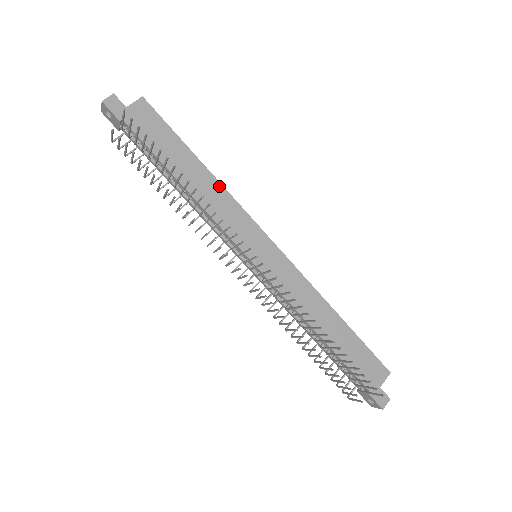
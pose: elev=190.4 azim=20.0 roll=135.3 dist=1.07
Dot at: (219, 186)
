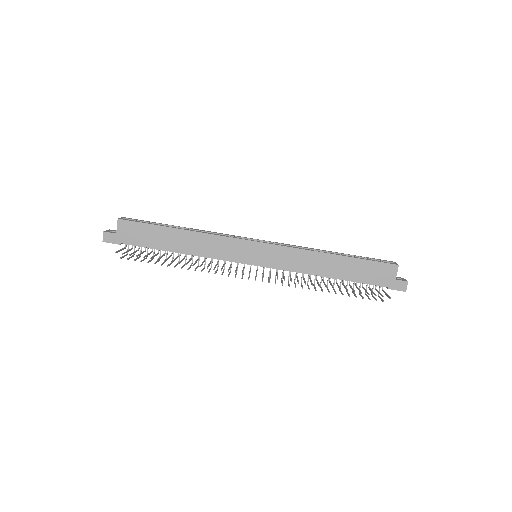
Dot at: (201, 235)
